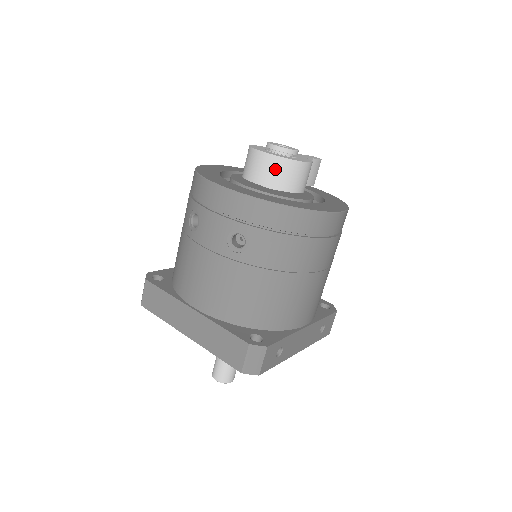
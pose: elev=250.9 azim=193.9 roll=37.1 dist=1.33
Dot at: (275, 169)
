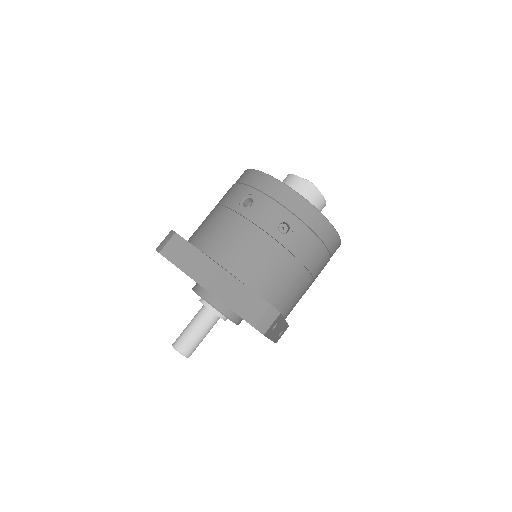
Dot at: (310, 195)
